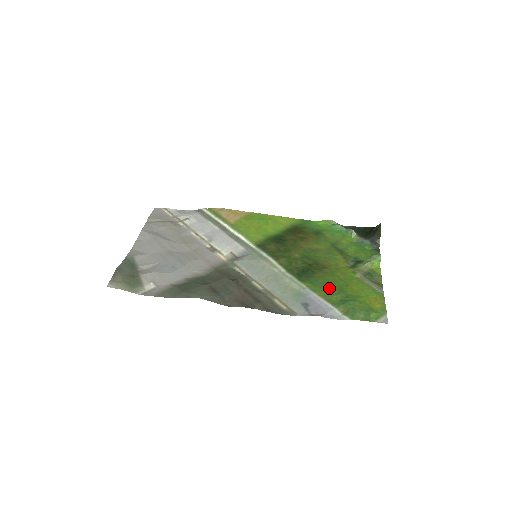
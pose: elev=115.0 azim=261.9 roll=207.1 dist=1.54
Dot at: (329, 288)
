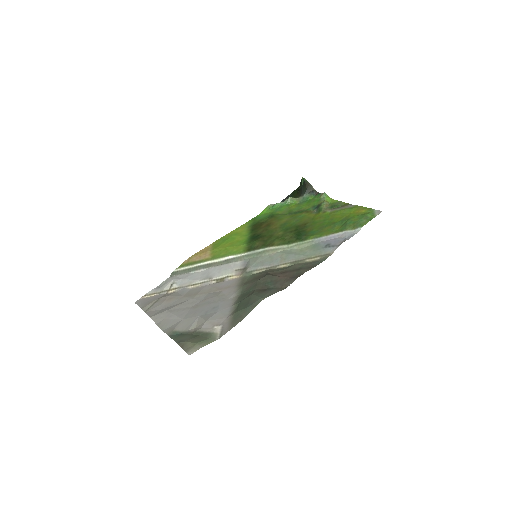
Dot at: (325, 228)
